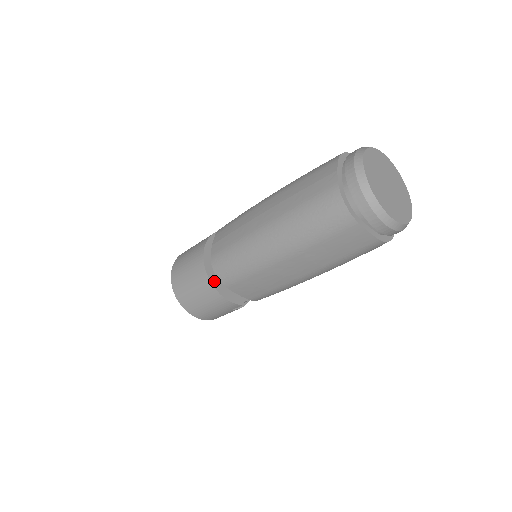
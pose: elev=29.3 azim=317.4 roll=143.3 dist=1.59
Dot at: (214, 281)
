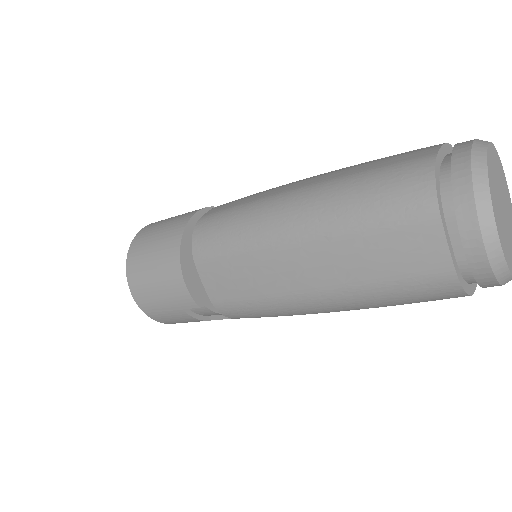
Dot at: (185, 249)
